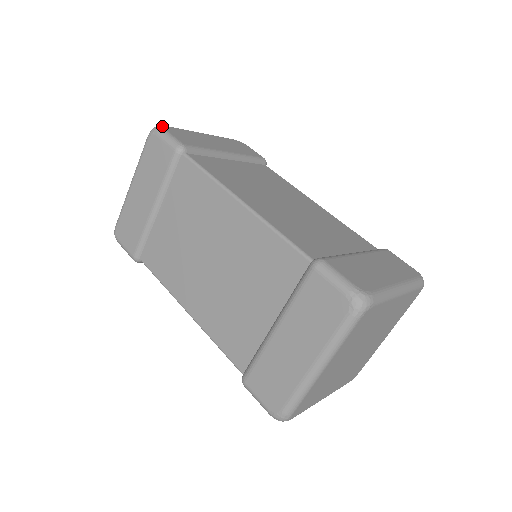
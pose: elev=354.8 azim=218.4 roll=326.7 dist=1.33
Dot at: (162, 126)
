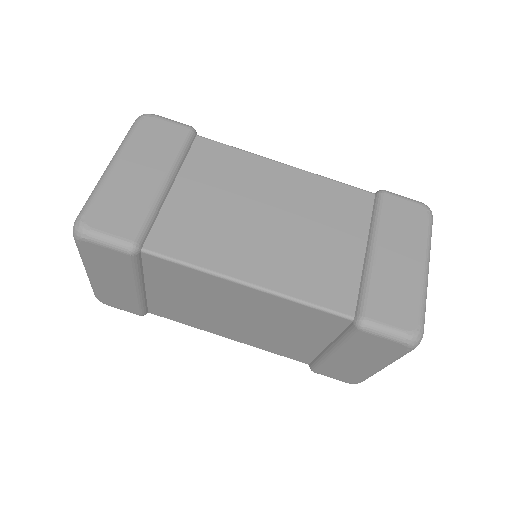
Dot at: occluded
